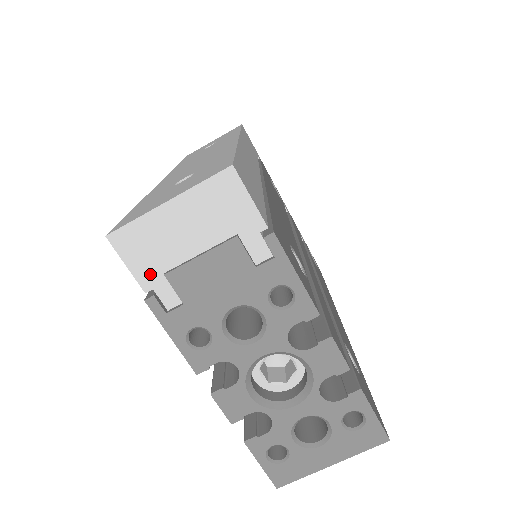
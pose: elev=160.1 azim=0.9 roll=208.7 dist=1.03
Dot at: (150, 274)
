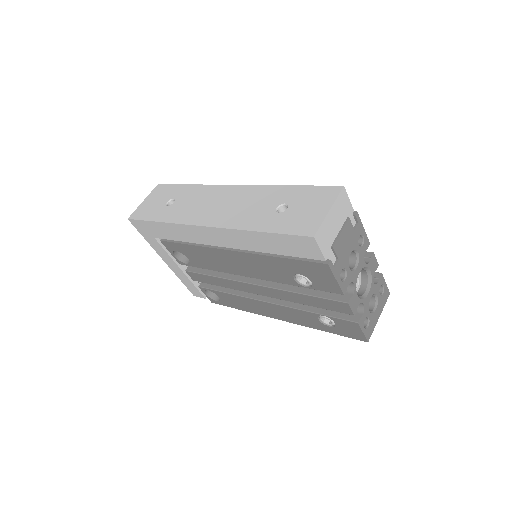
Dot at: (327, 250)
